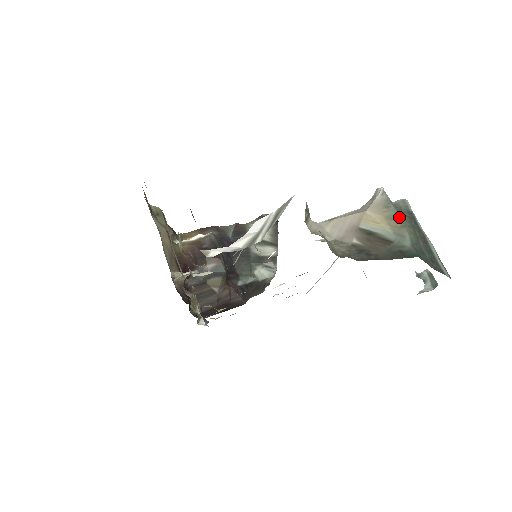
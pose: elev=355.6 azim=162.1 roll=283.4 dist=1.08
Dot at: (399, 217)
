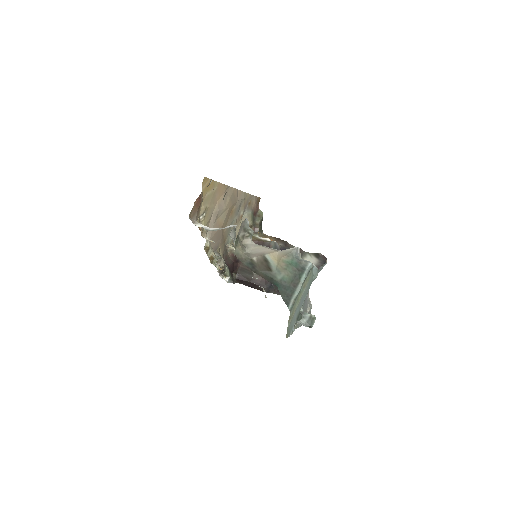
Dot at: (289, 264)
